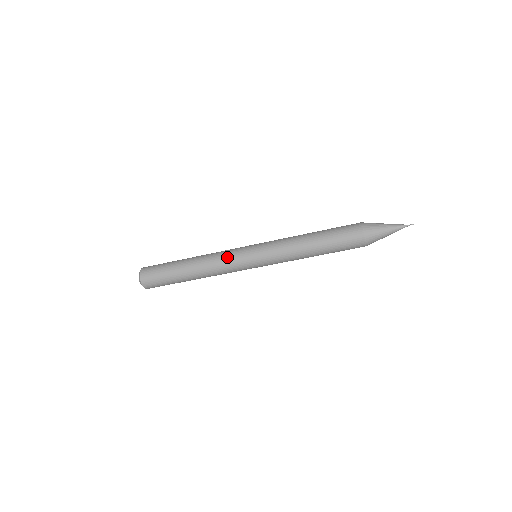
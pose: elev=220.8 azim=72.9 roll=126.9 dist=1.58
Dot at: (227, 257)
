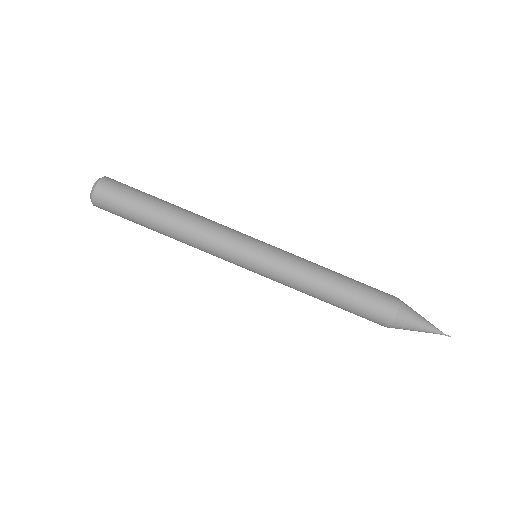
Dot at: occluded
